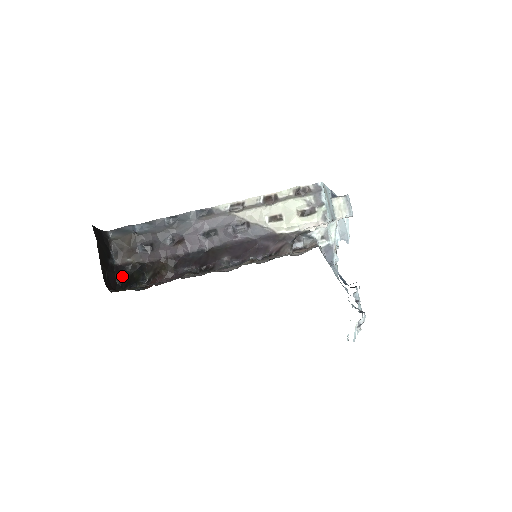
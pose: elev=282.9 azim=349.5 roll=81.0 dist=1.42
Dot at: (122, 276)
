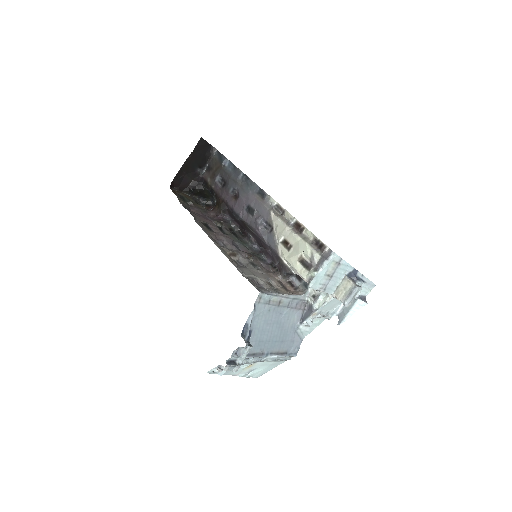
Dot at: (195, 186)
